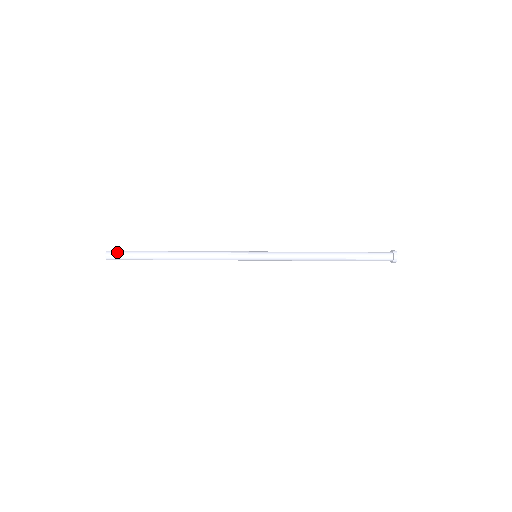
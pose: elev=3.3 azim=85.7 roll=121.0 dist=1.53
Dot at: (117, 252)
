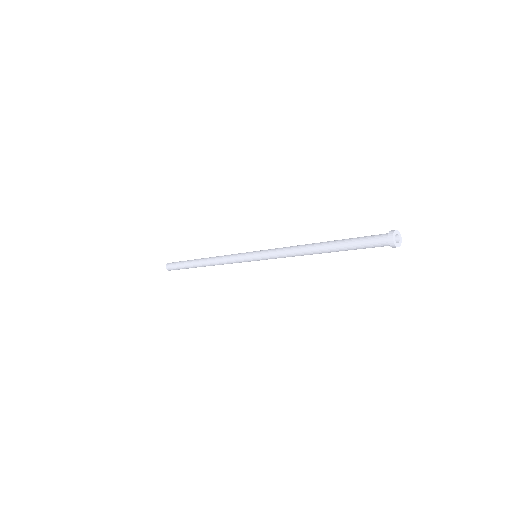
Dot at: (171, 264)
